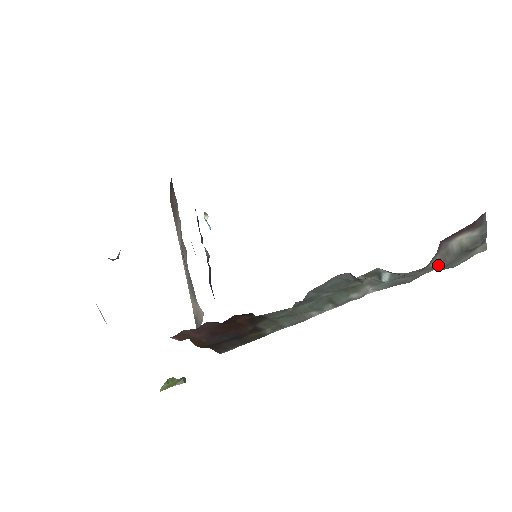
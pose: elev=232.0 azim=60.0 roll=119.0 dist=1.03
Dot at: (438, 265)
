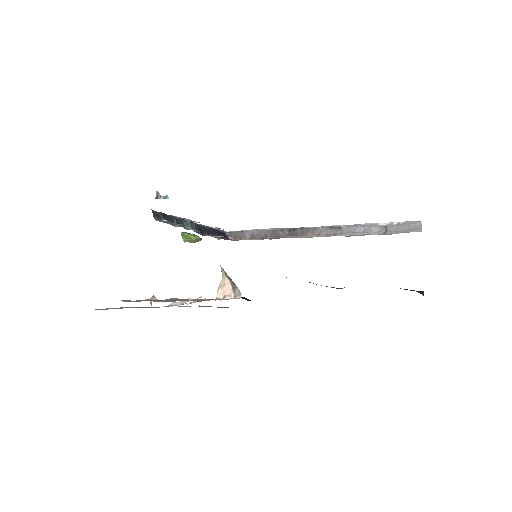
Dot at: occluded
